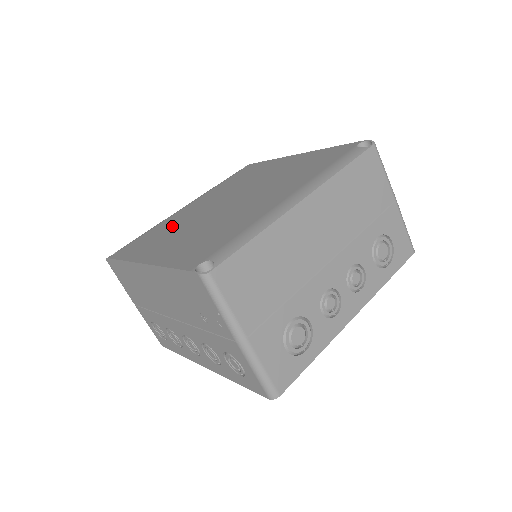
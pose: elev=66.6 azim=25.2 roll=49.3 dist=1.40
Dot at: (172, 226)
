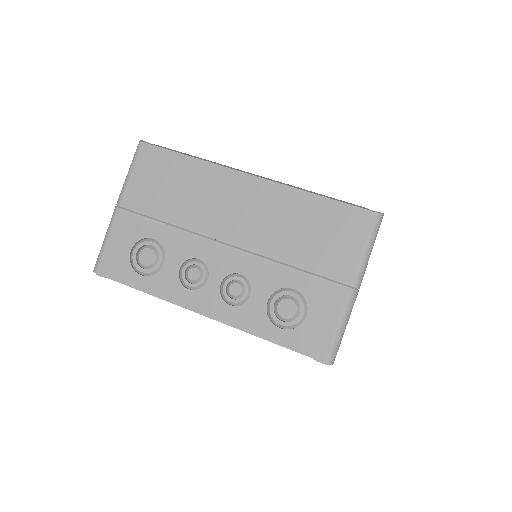
Dot at: occluded
